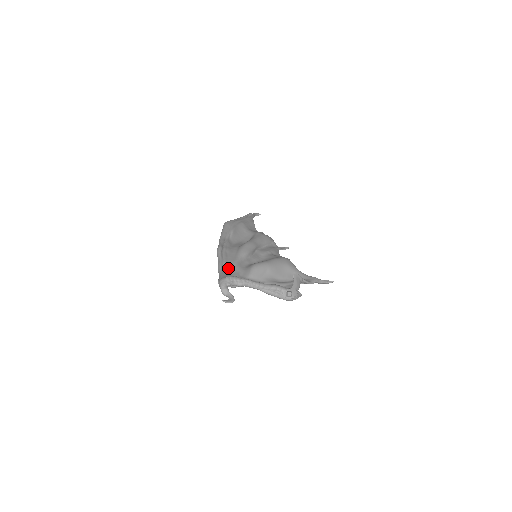
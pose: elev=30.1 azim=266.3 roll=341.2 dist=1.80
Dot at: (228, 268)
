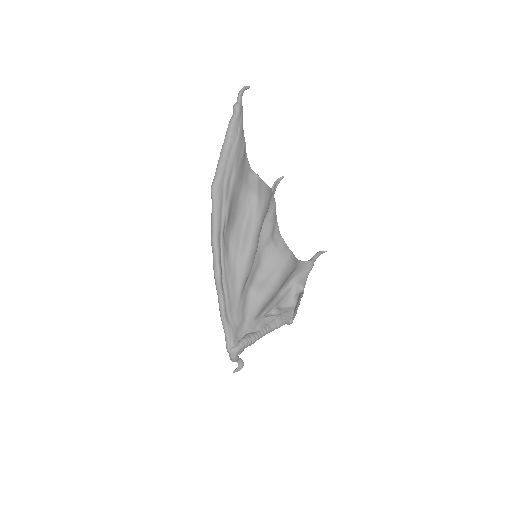
Dot at: (232, 312)
